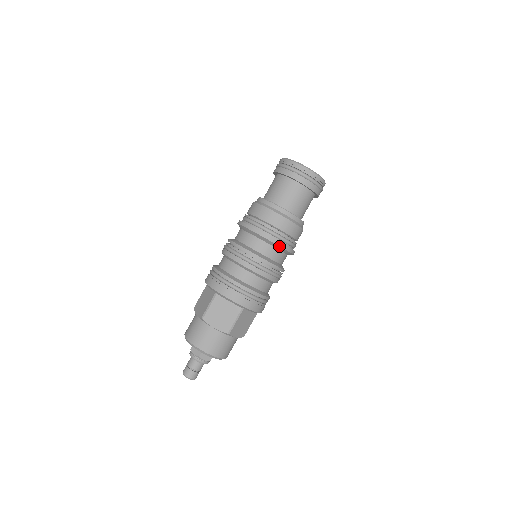
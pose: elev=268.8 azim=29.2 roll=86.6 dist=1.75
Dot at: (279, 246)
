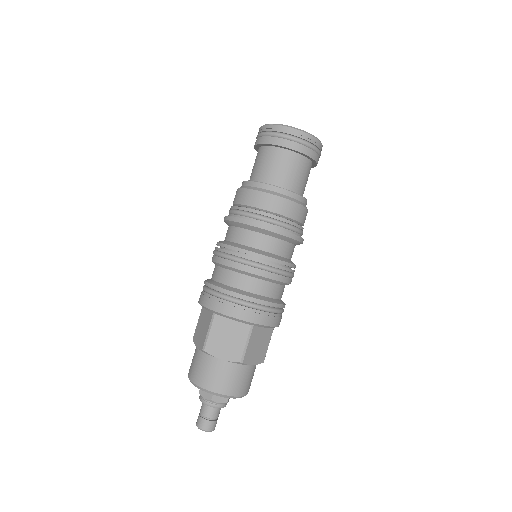
Dot at: (281, 235)
